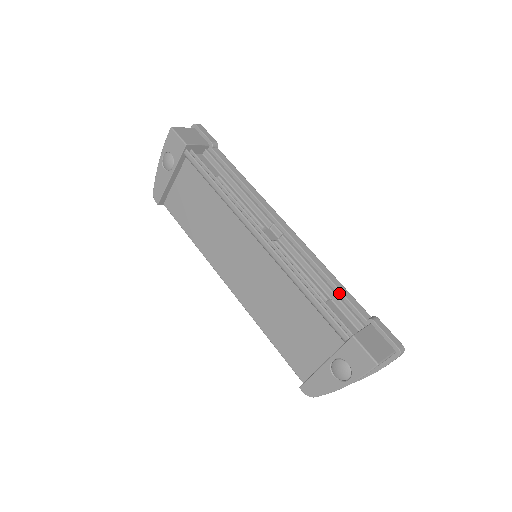
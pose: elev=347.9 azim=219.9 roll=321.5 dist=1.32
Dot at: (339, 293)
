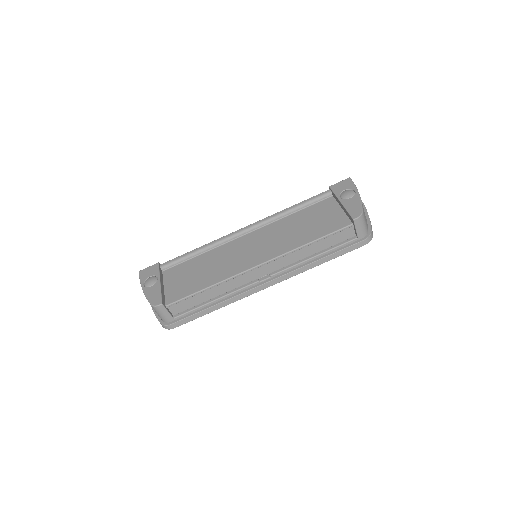
Dot at: occluded
